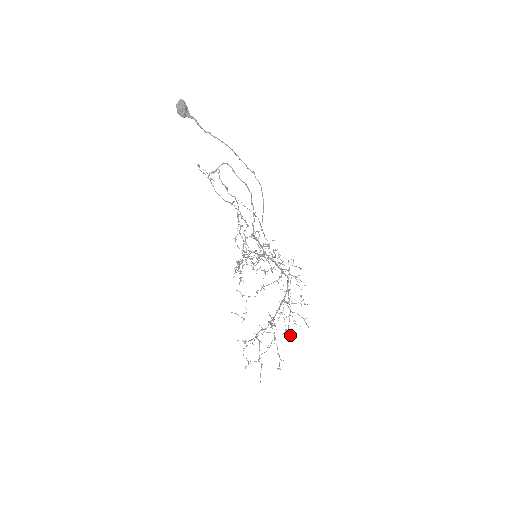
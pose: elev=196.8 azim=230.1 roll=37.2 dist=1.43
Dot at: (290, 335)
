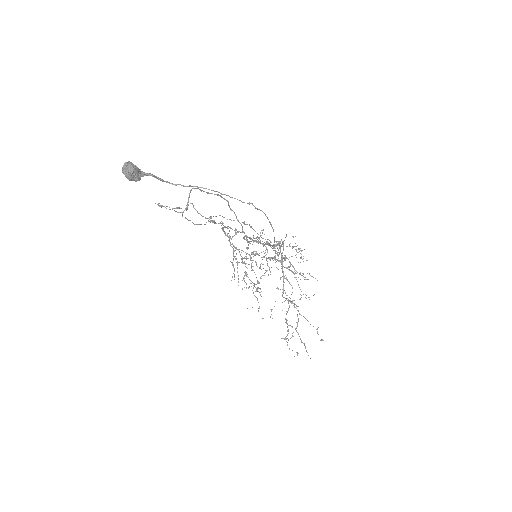
Dot at: (309, 299)
